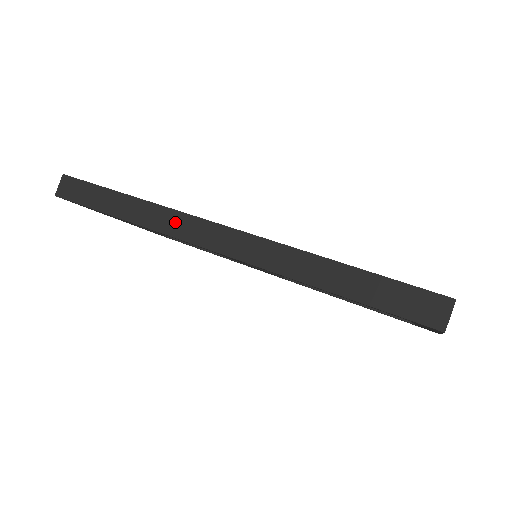
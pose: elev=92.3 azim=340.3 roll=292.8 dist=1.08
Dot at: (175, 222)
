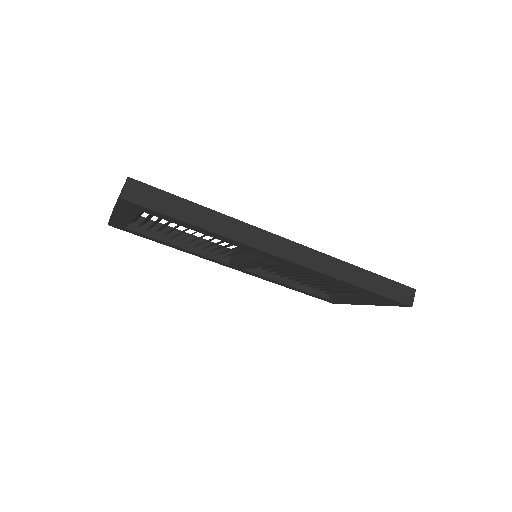
Dot at: (255, 236)
